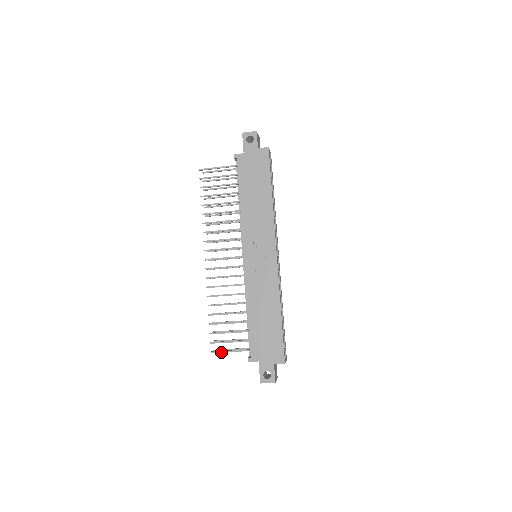
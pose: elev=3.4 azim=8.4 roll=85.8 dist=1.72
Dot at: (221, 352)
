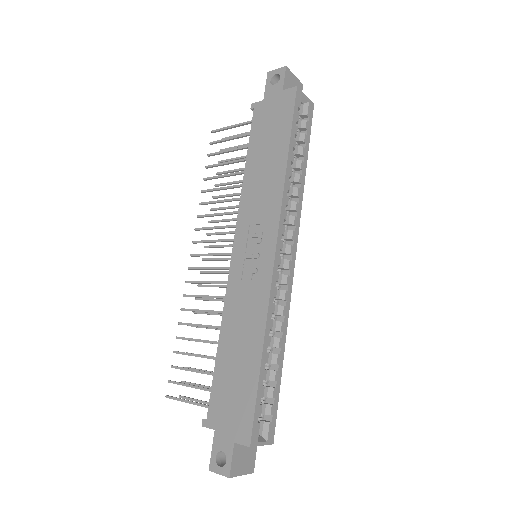
Dot at: (177, 399)
